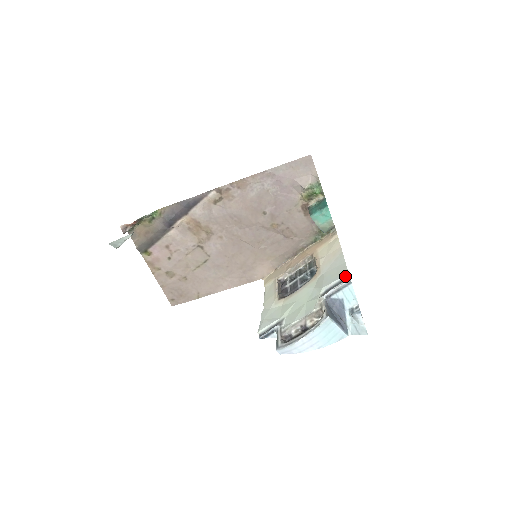
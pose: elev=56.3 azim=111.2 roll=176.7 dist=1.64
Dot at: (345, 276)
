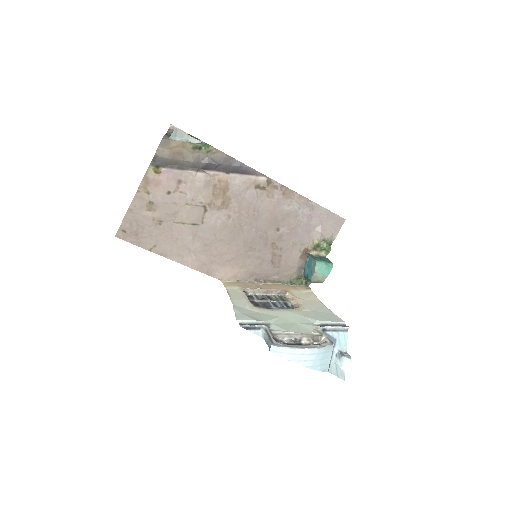
Dot at: (342, 323)
